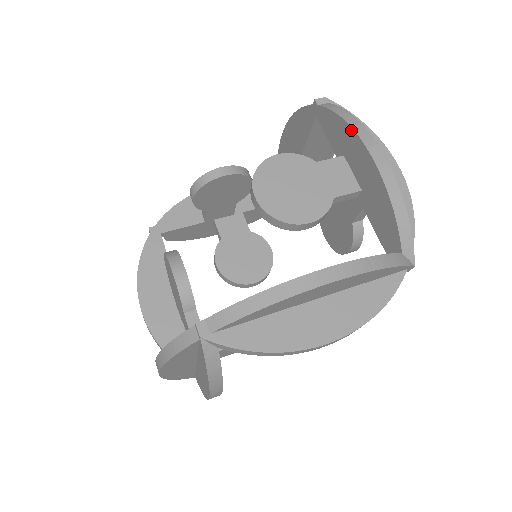
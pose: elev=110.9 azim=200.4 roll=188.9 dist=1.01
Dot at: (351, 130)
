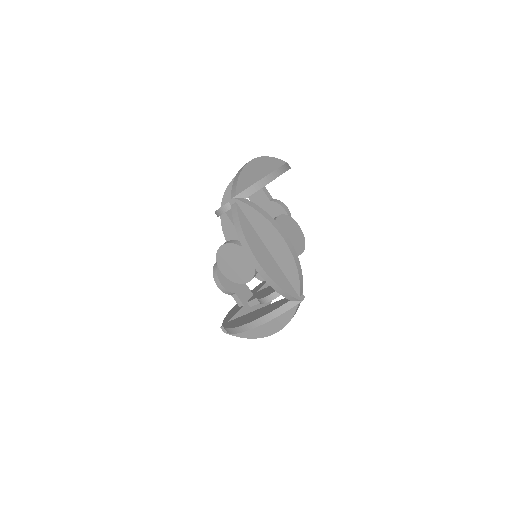
Dot at: (242, 244)
